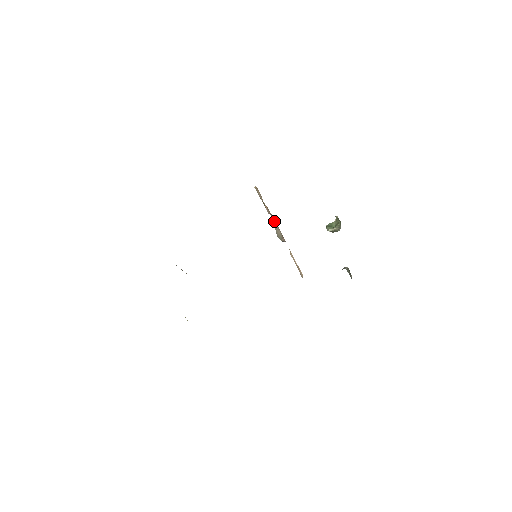
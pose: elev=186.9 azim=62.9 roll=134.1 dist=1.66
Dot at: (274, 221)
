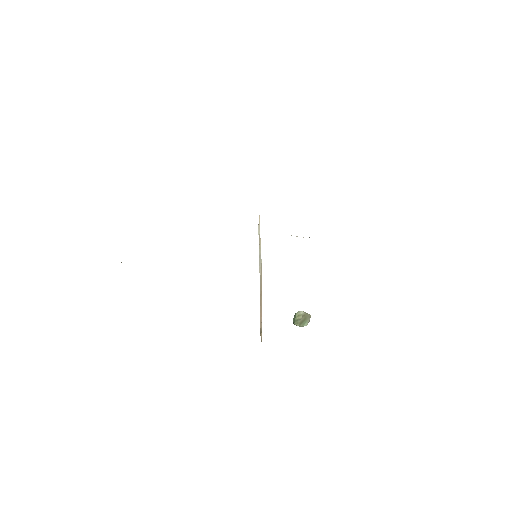
Dot at: occluded
